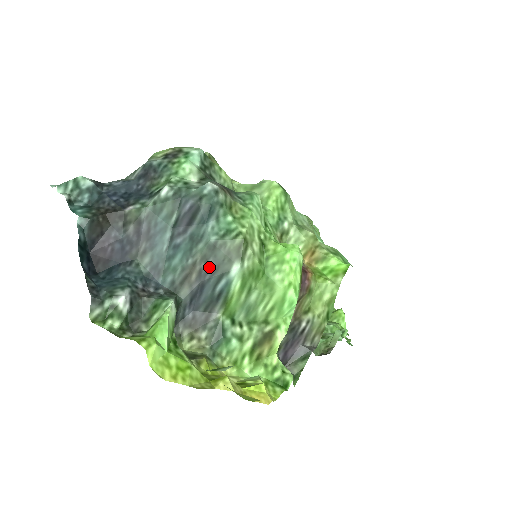
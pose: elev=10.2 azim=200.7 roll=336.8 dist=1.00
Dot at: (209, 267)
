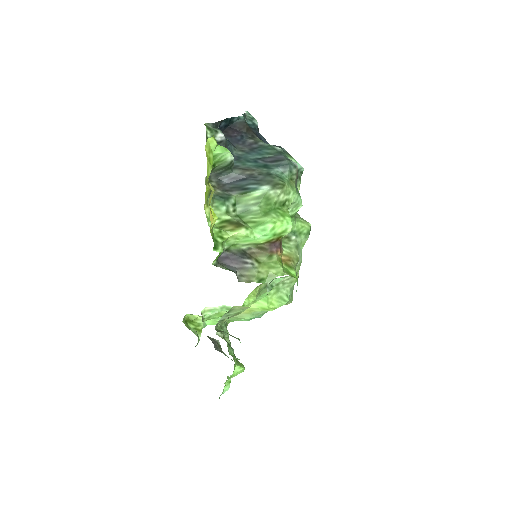
Dot at: (258, 177)
